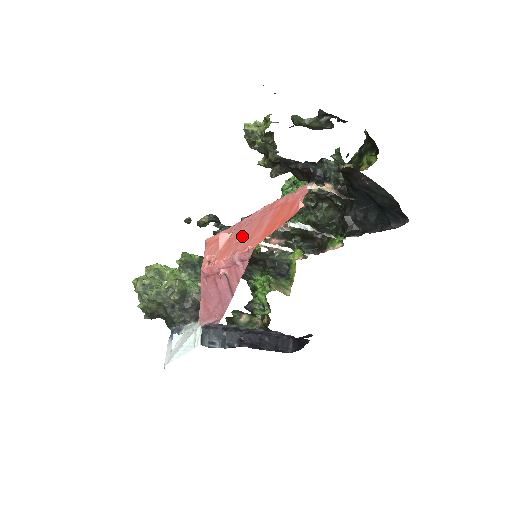
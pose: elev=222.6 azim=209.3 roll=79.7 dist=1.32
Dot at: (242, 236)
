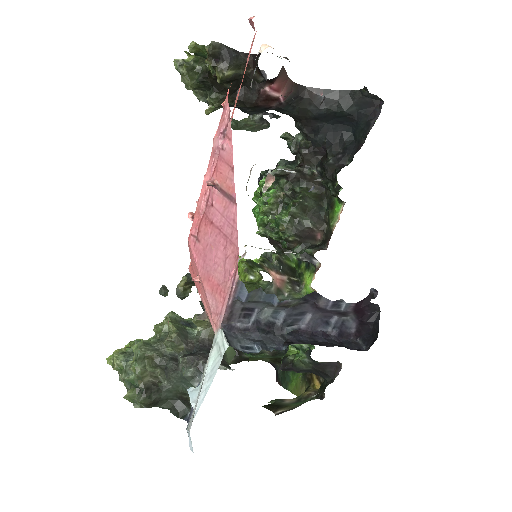
Dot at: occluded
